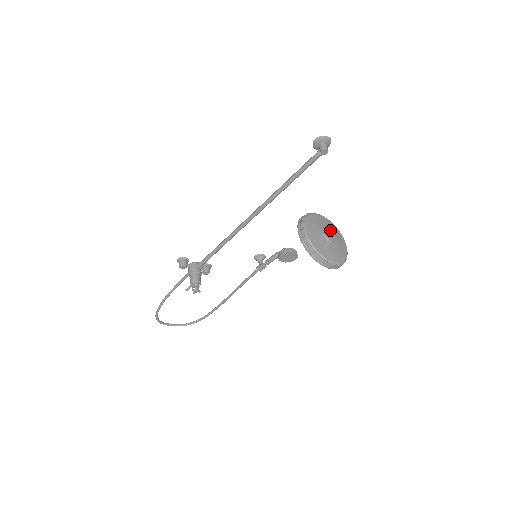
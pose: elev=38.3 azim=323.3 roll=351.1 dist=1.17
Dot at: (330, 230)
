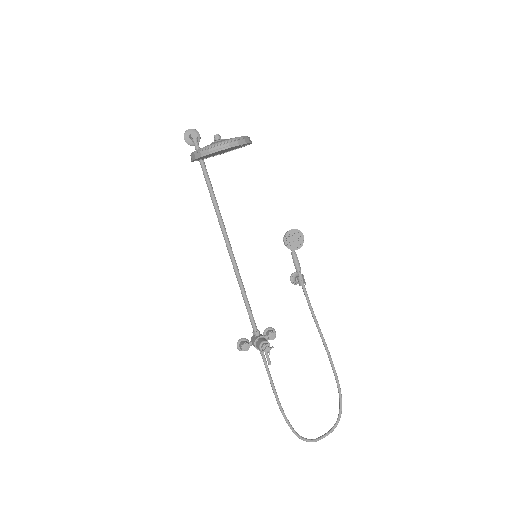
Dot at: (215, 138)
